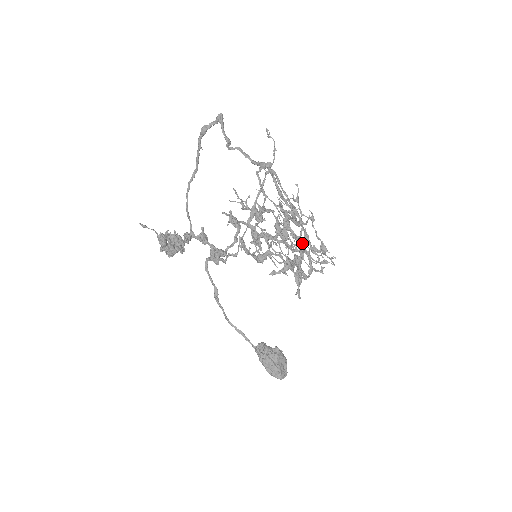
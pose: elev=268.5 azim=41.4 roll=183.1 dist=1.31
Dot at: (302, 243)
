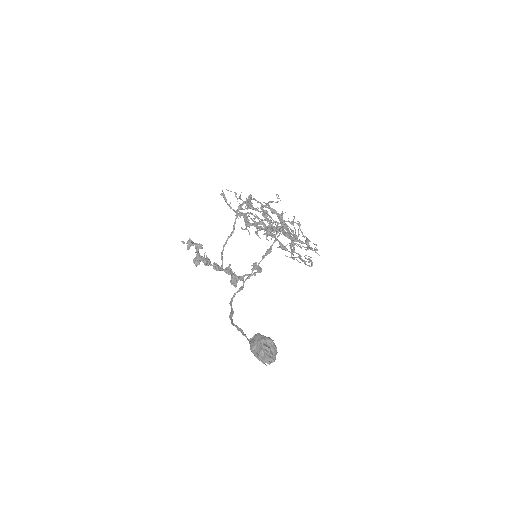
Dot at: (287, 233)
